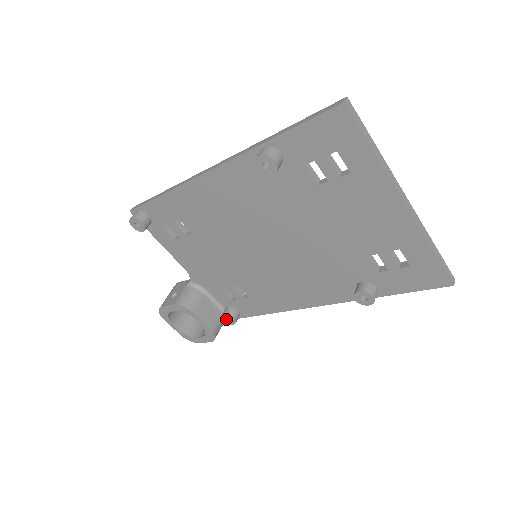
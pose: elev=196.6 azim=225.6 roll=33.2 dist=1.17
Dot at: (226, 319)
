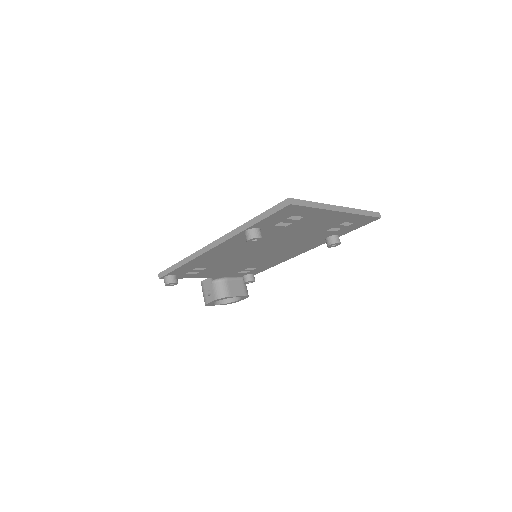
Dot at: (248, 283)
